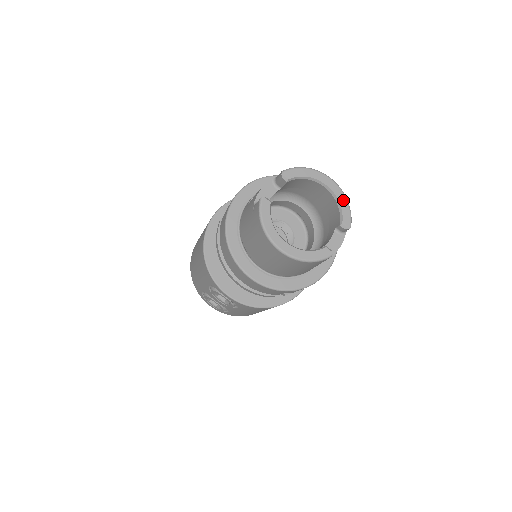
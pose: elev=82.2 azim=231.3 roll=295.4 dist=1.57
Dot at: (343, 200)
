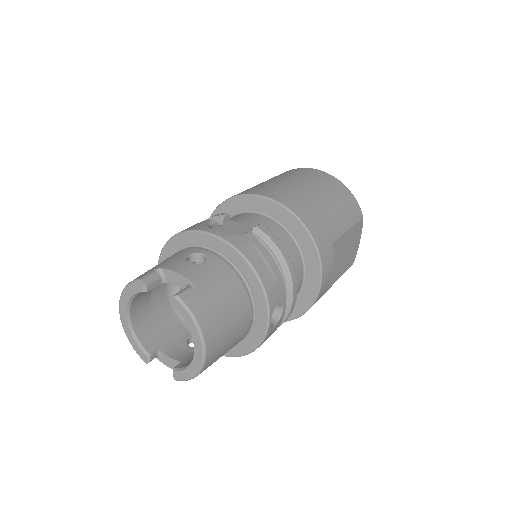
Dot at: (193, 370)
